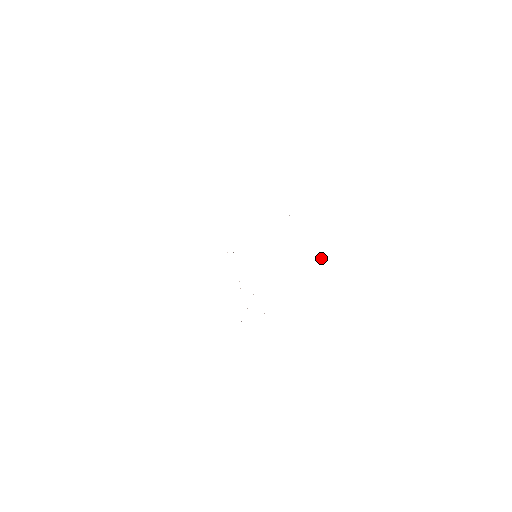
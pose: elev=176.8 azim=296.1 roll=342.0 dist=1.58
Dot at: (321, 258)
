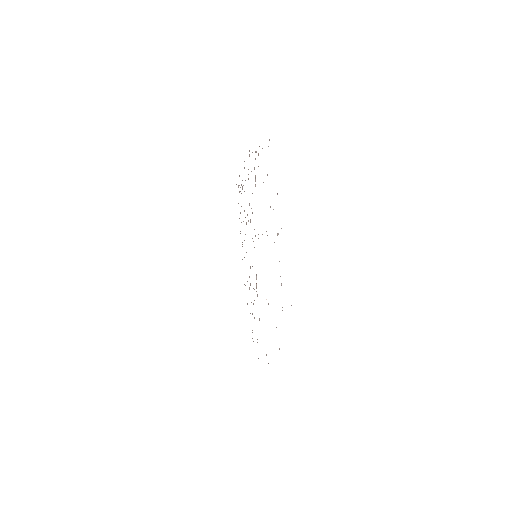
Dot at: occluded
